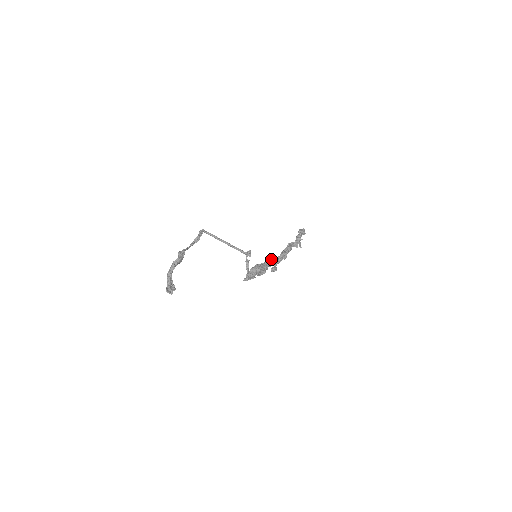
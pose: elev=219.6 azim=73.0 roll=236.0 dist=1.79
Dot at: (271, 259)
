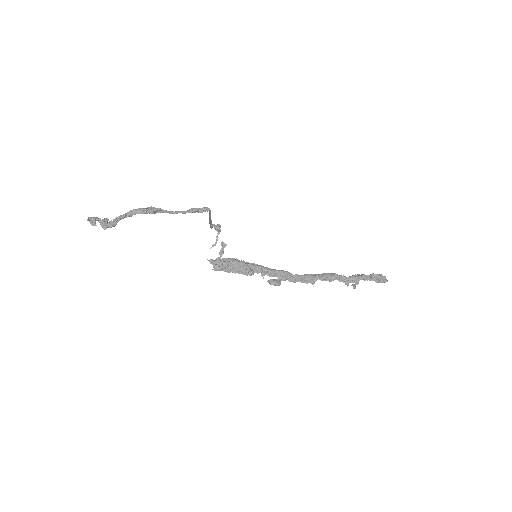
Dot at: occluded
